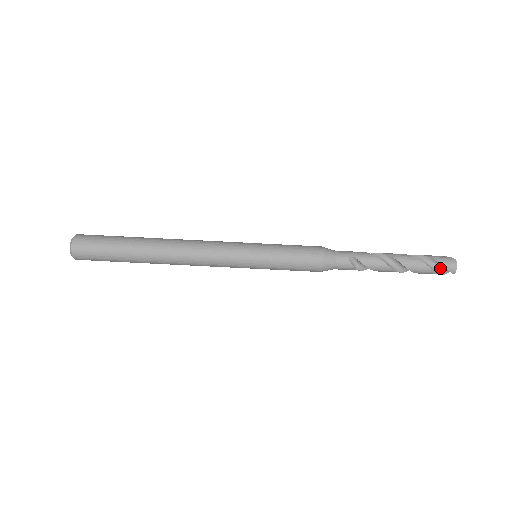
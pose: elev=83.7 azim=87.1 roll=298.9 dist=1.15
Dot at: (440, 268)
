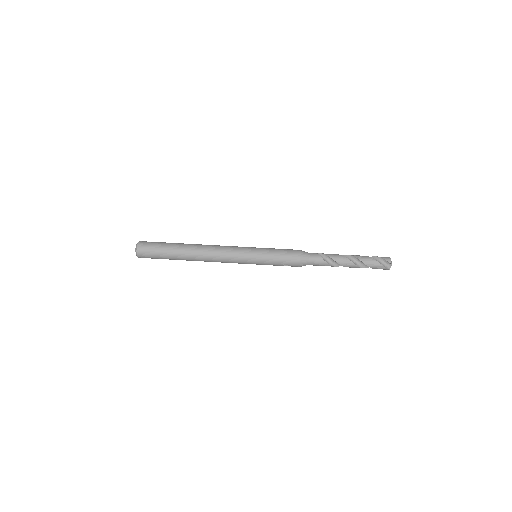
Dot at: (380, 262)
